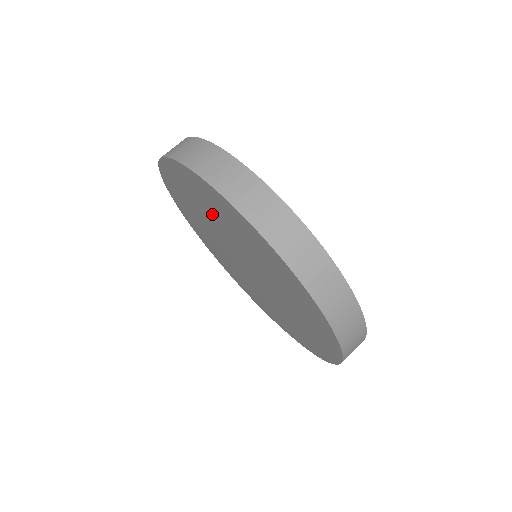
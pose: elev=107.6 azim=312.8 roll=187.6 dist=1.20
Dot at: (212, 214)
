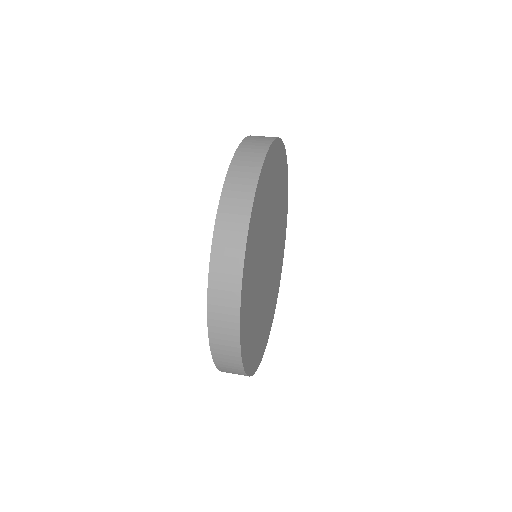
Dot at: occluded
